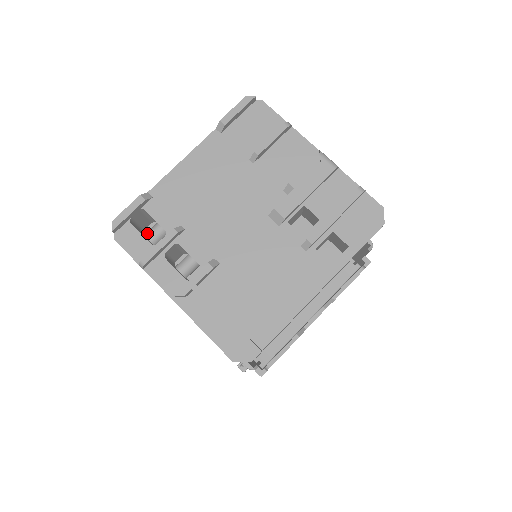
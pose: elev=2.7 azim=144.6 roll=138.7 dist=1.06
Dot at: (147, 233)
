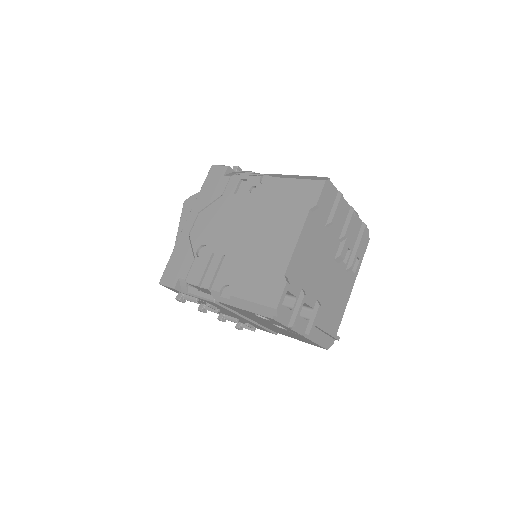
Dot at: occluded
